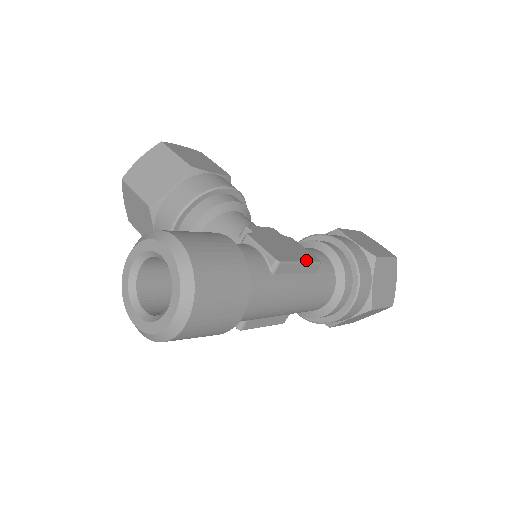
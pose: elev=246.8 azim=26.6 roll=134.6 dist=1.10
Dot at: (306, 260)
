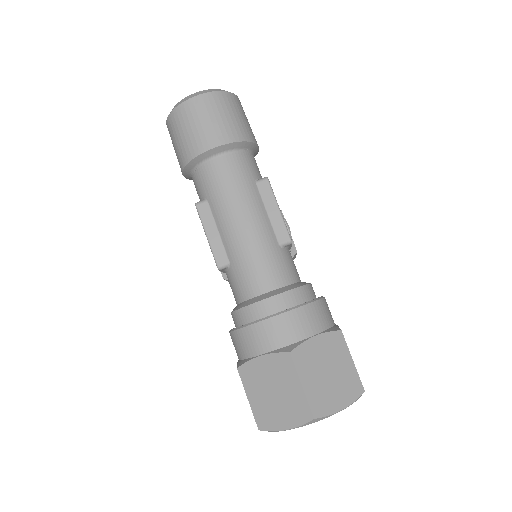
Dot at: occluded
